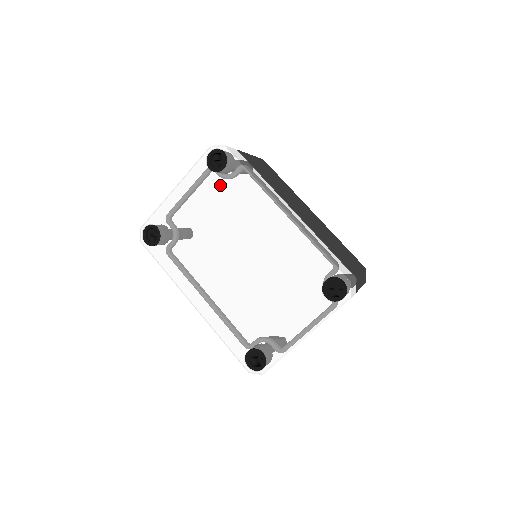
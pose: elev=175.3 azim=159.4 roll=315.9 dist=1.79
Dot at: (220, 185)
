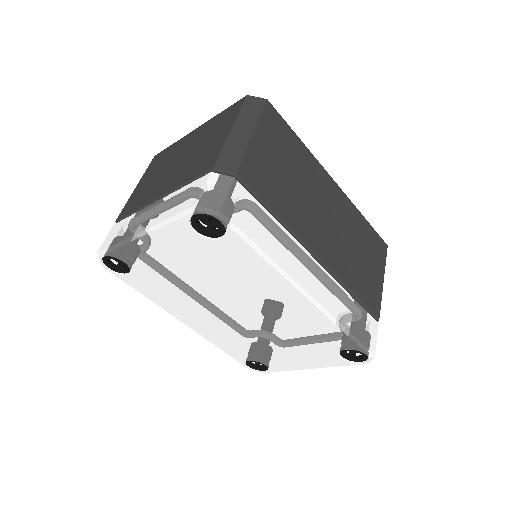
Dot at: (215, 252)
